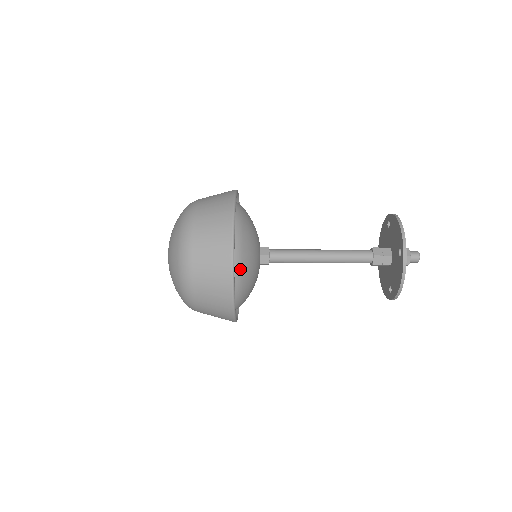
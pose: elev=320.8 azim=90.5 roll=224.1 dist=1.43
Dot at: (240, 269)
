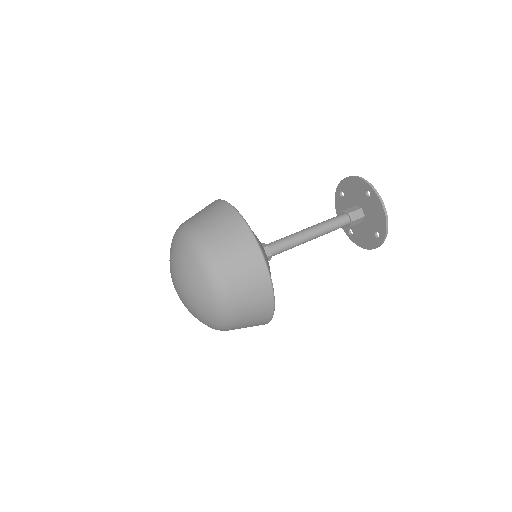
Dot at: occluded
